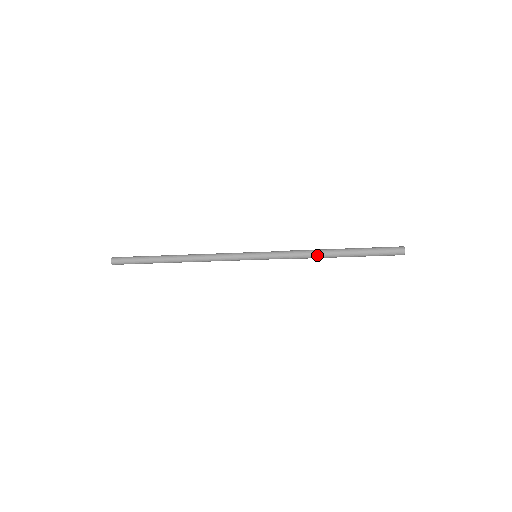
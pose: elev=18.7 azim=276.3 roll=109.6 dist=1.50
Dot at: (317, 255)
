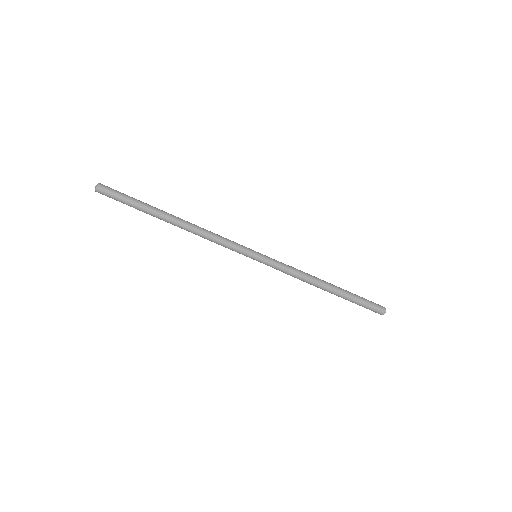
Dot at: (314, 280)
